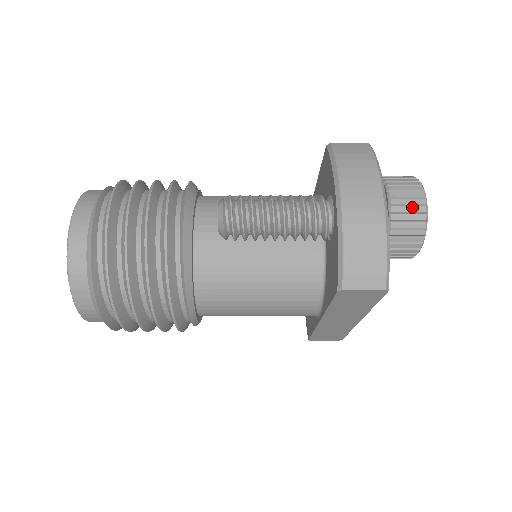
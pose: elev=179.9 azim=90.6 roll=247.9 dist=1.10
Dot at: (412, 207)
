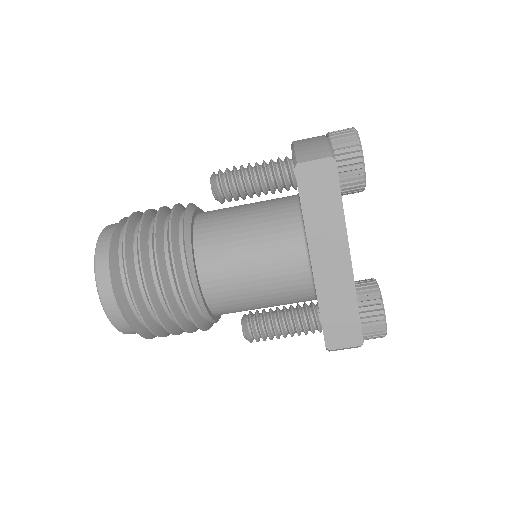
Dot at: (344, 130)
